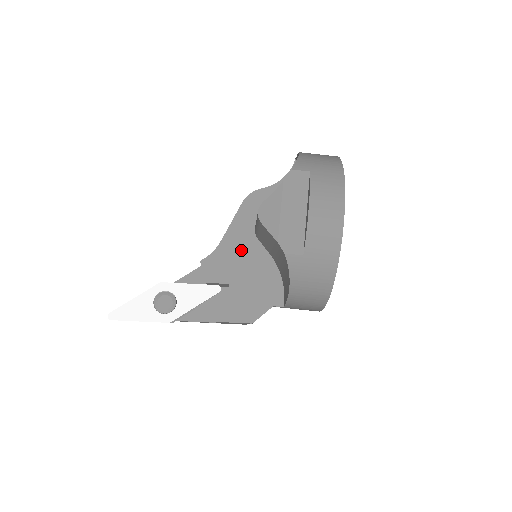
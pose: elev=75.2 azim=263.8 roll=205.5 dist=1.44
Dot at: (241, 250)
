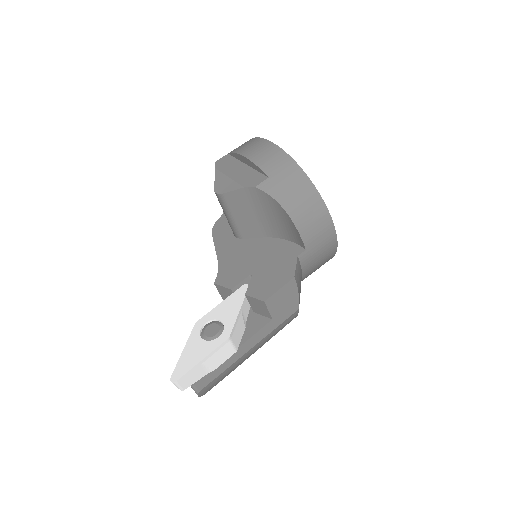
Dot at: (238, 253)
